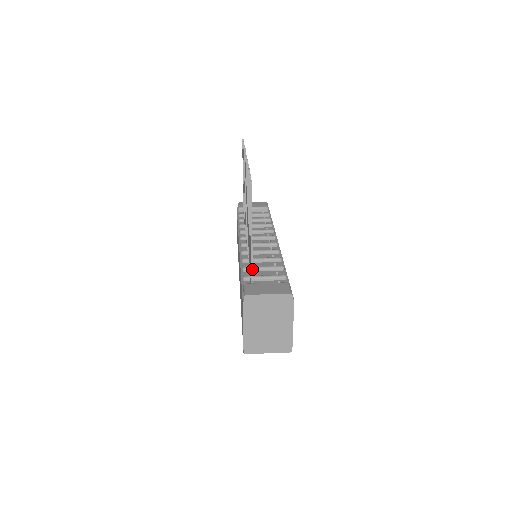
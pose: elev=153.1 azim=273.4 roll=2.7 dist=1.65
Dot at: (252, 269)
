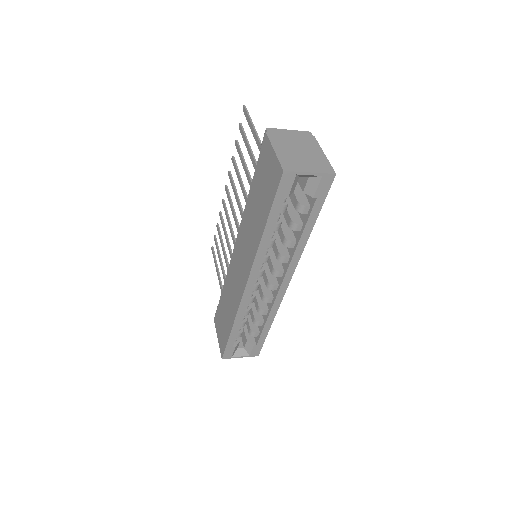
Dot at: occluded
